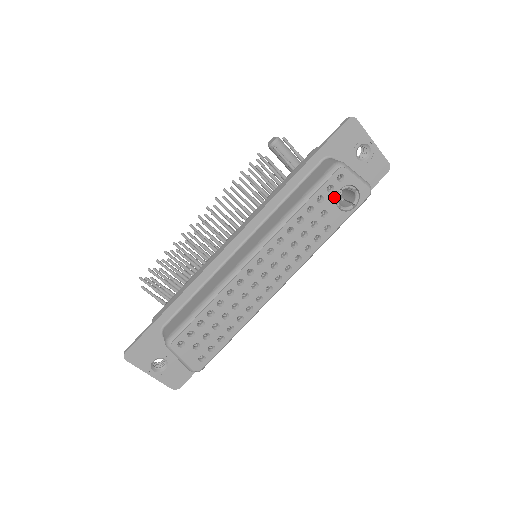
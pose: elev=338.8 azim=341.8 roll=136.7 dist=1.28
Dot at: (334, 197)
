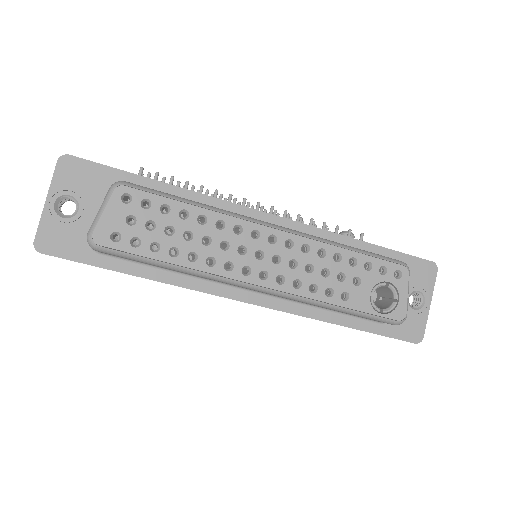
Dot at: (378, 281)
